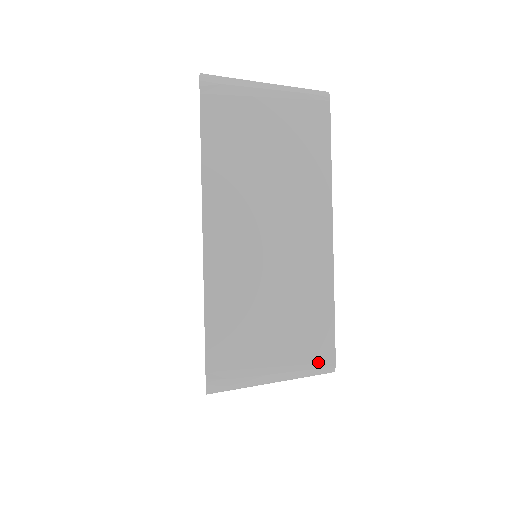
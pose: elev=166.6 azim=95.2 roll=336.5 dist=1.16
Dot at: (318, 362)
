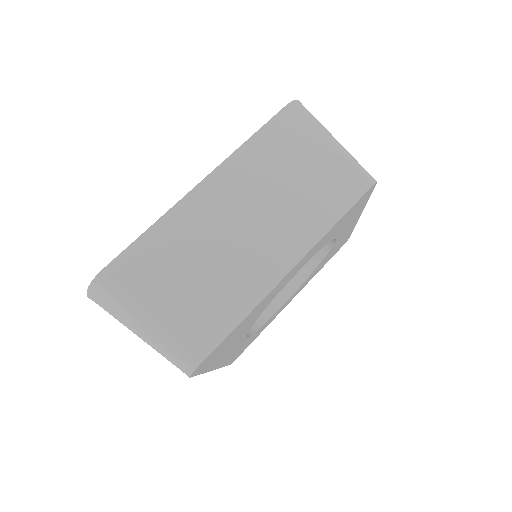
Dot at: occluded
